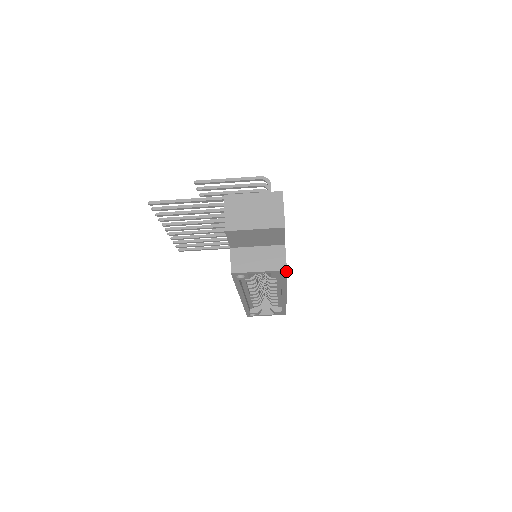
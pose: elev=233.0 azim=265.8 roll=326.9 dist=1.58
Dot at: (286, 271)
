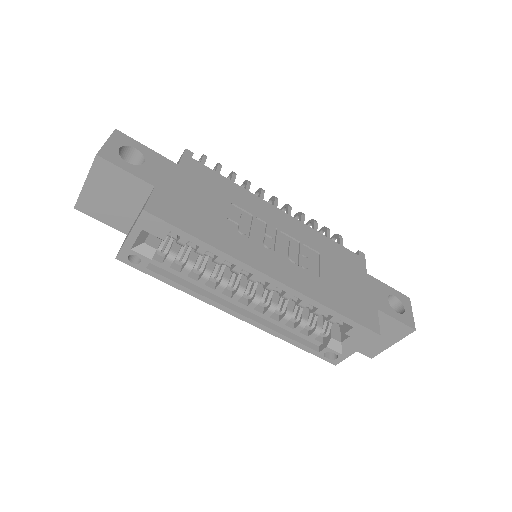
Dot at: (148, 213)
